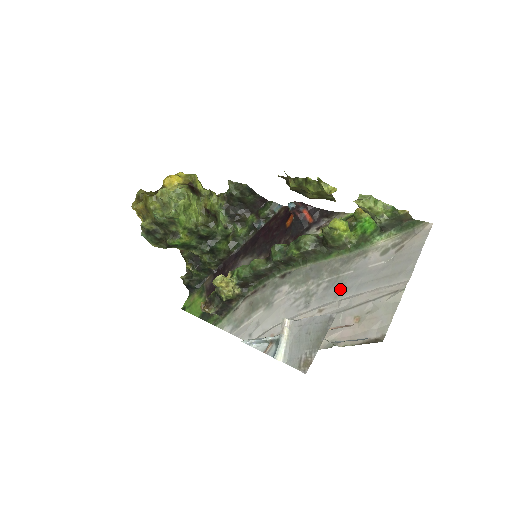
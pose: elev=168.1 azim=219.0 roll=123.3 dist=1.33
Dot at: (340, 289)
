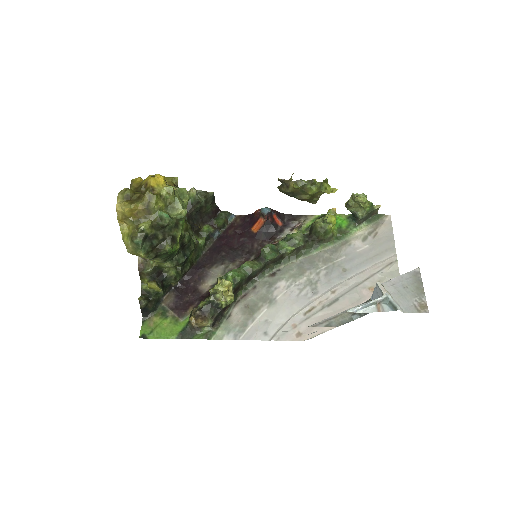
Dot at: (342, 272)
